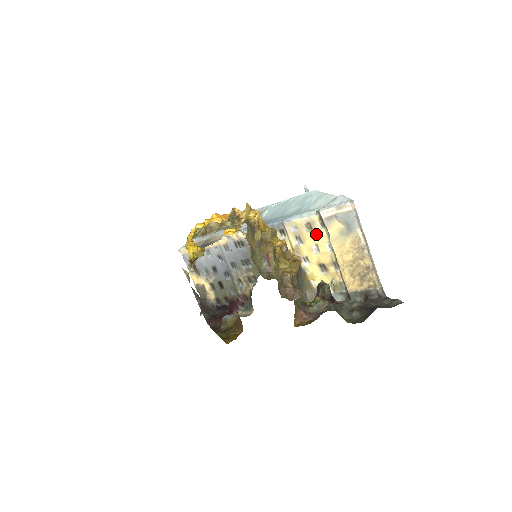
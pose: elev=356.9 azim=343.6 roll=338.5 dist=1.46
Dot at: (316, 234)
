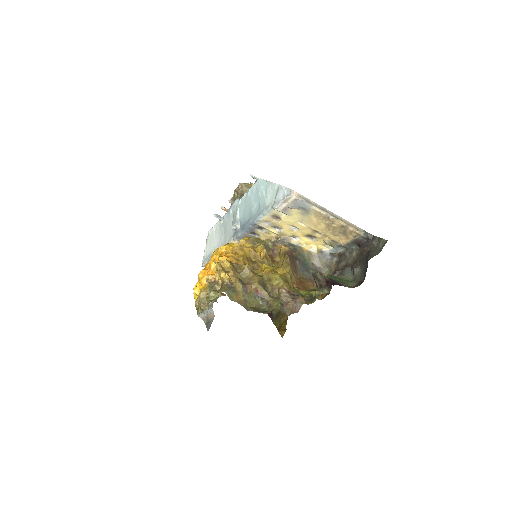
Dot at: (285, 220)
